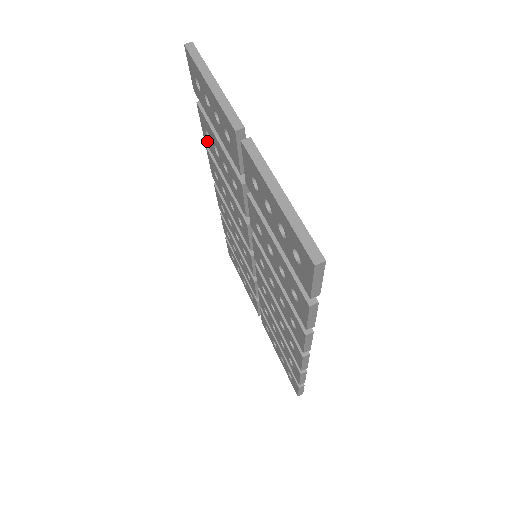
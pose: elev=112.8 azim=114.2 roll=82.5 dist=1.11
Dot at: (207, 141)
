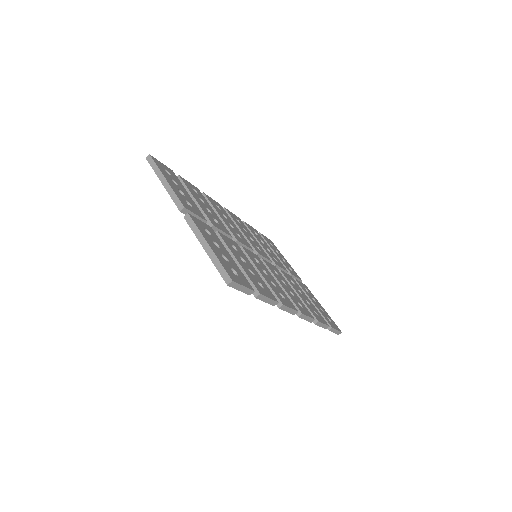
Dot at: occluded
